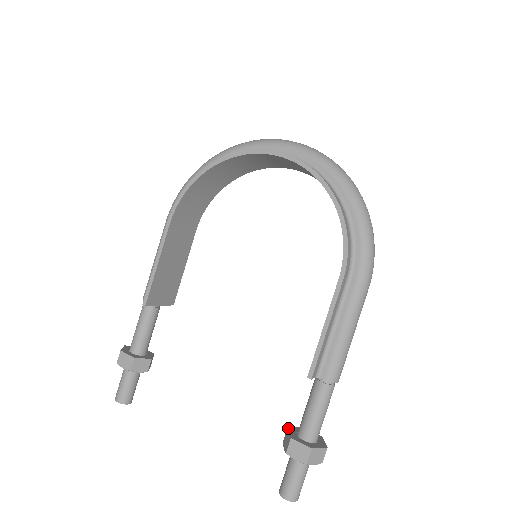
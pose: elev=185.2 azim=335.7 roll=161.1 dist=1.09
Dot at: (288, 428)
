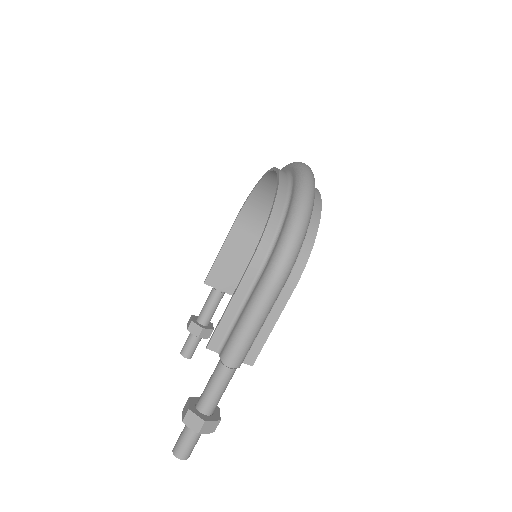
Dot at: occluded
